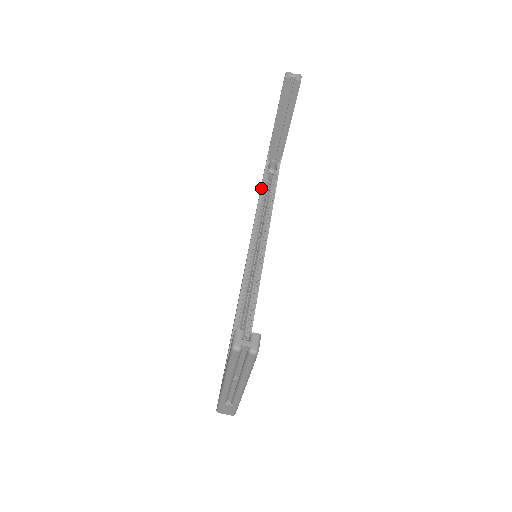
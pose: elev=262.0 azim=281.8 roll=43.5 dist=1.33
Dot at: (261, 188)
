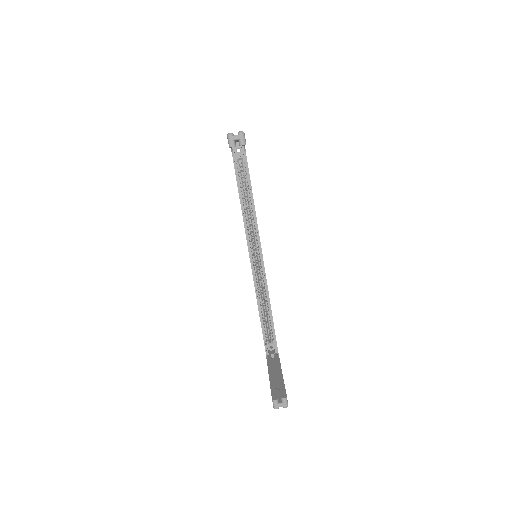
Dot at: (237, 185)
